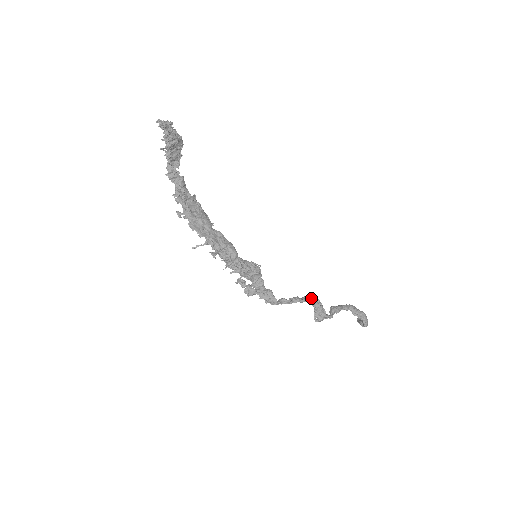
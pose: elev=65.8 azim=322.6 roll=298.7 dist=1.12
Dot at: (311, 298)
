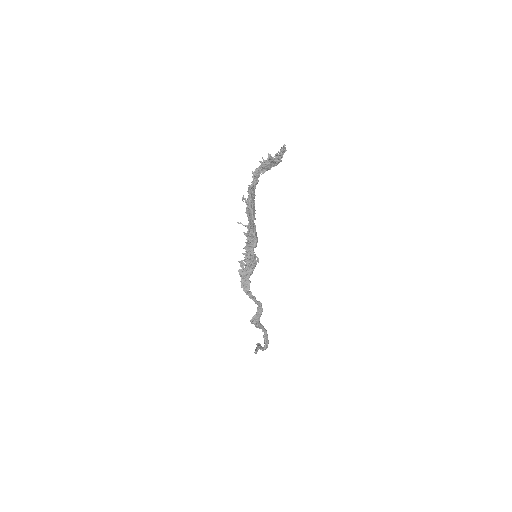
Dot at: (261, 305)
